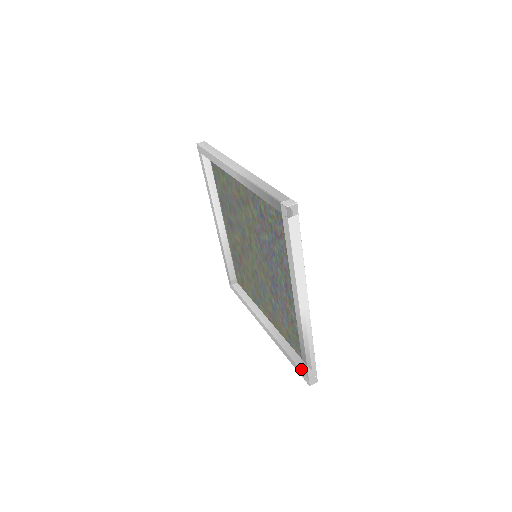
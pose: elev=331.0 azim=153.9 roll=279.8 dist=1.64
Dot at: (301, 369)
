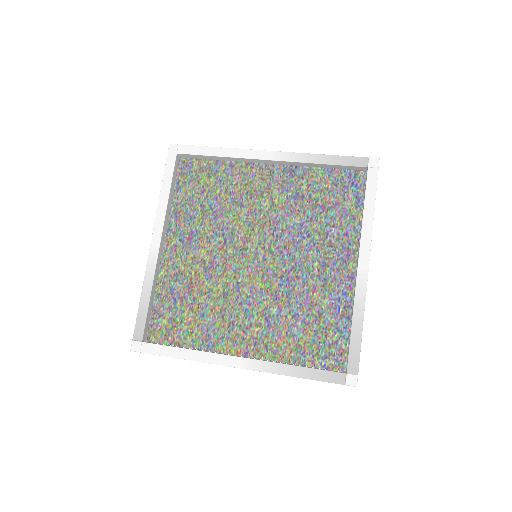
Dot at: (339, 372)
